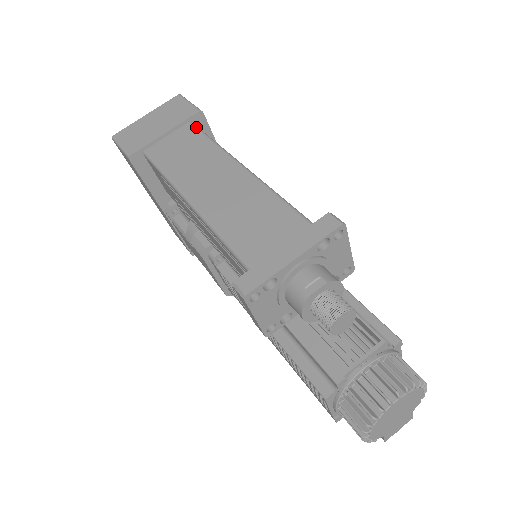
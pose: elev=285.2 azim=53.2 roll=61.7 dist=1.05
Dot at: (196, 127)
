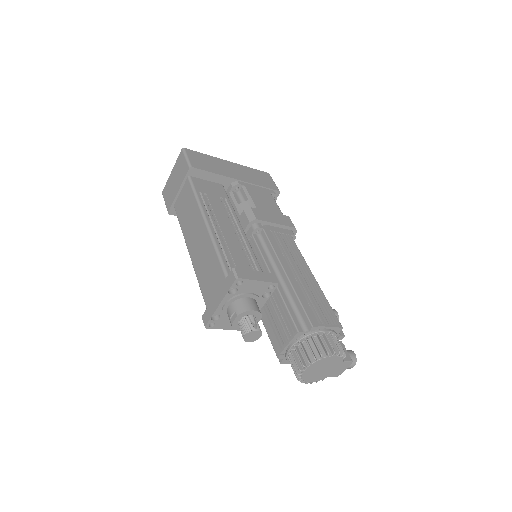
Dot at: (190, 183)
